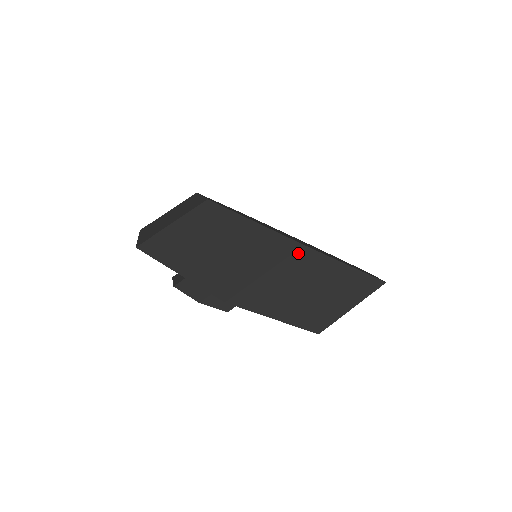
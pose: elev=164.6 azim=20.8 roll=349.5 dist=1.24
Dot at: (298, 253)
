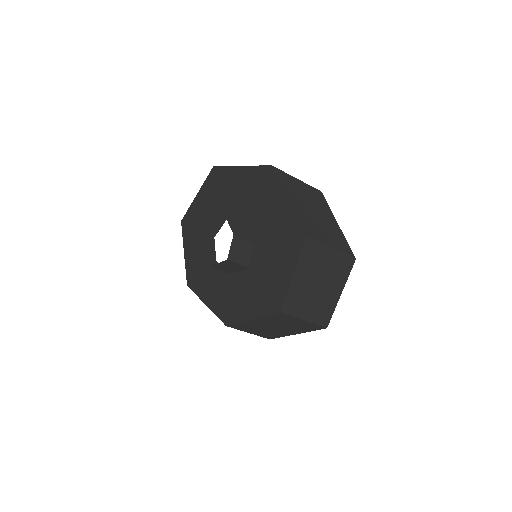
Dot at: (317, 191)
